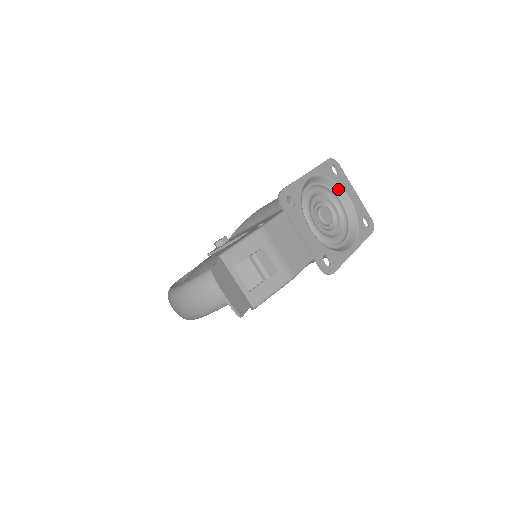
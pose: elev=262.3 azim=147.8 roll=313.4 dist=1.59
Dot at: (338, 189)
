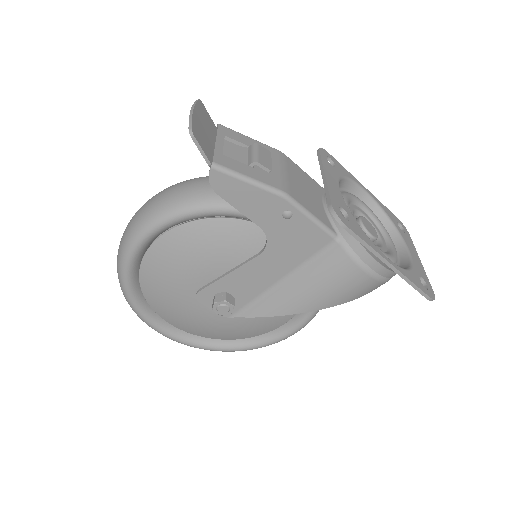
Dot at: (397, 238)
